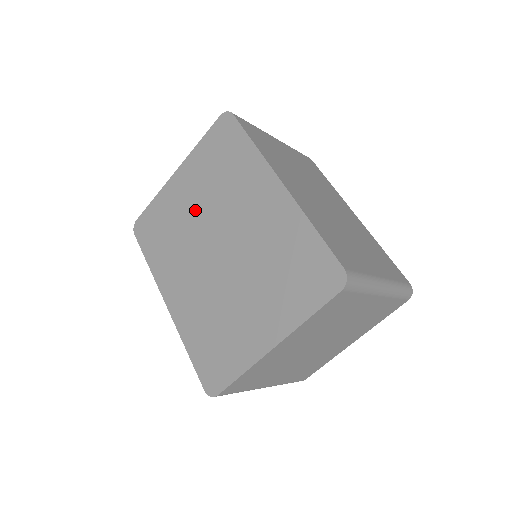
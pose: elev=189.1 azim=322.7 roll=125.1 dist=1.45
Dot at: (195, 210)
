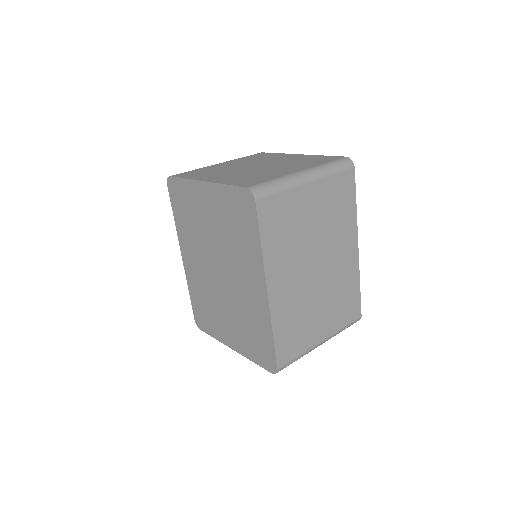
Dot at: (211, 229)
